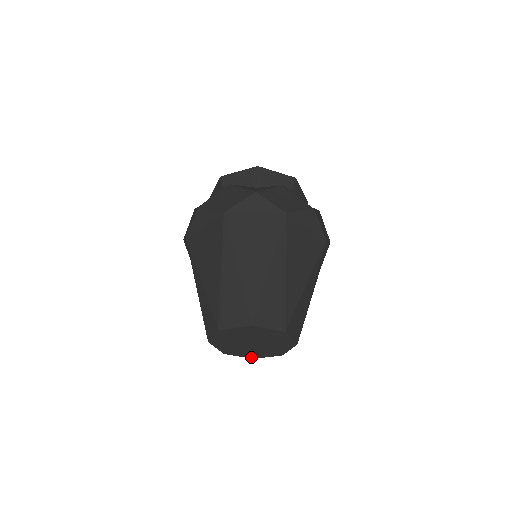
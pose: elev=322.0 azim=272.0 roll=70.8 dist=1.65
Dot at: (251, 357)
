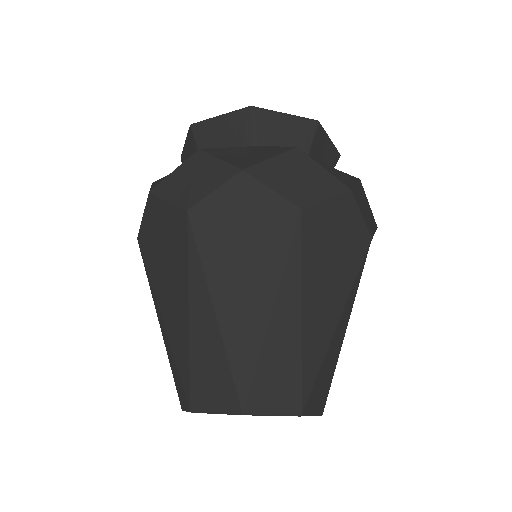
Dot at: occluded
